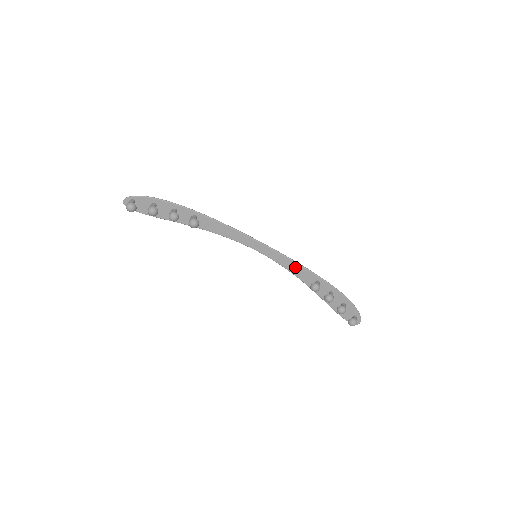
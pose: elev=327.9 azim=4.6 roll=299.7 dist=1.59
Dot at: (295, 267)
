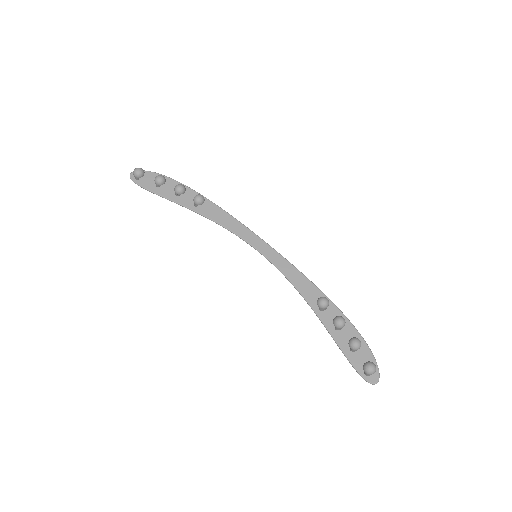
Dot at: (300, 279)
